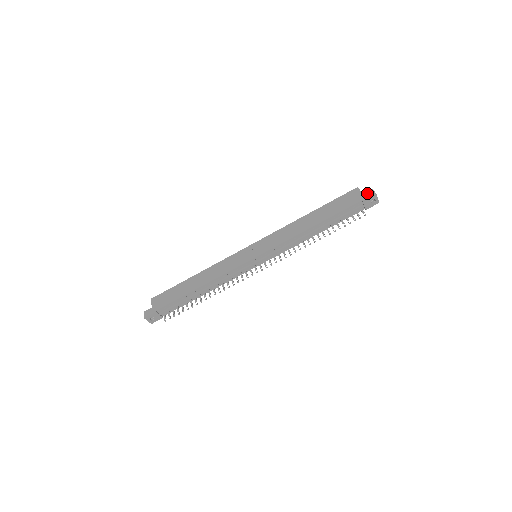
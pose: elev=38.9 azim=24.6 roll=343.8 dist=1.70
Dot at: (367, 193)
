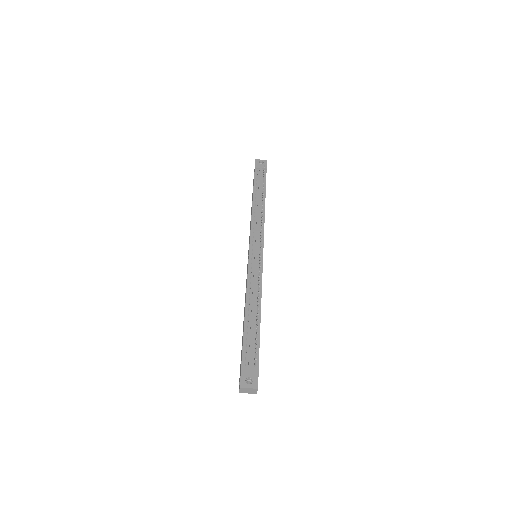
Dot at: occluded
